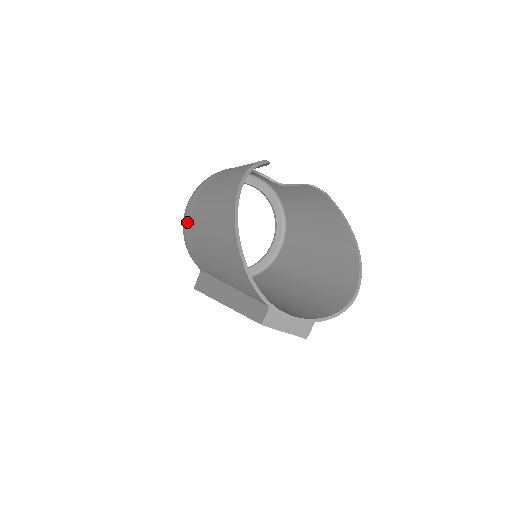
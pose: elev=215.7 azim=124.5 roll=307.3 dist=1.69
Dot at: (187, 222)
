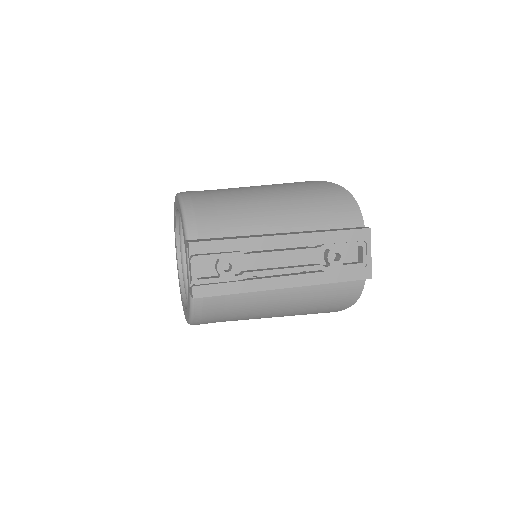
Dot at: (199, 192)
